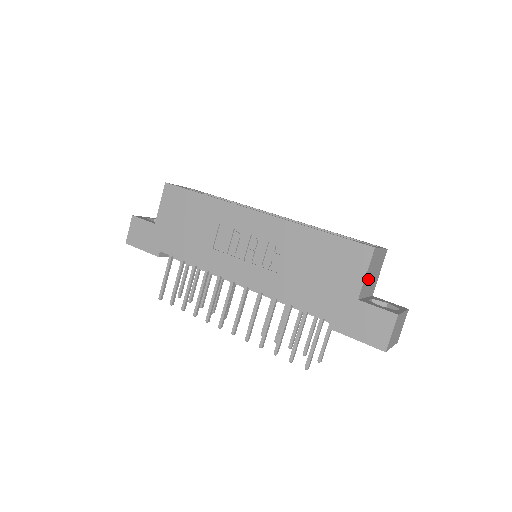
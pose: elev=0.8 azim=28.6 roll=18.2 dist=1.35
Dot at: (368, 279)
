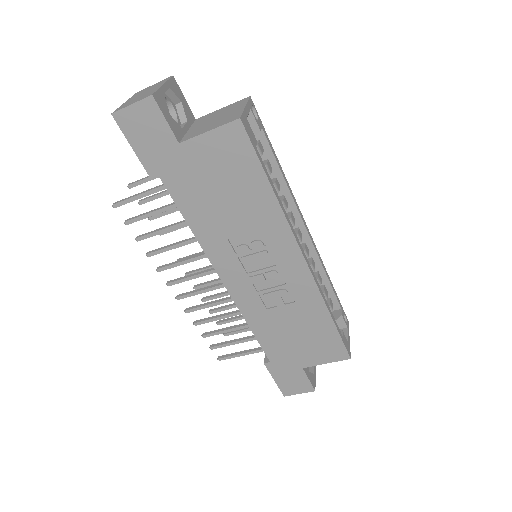
Dot at: occluded
